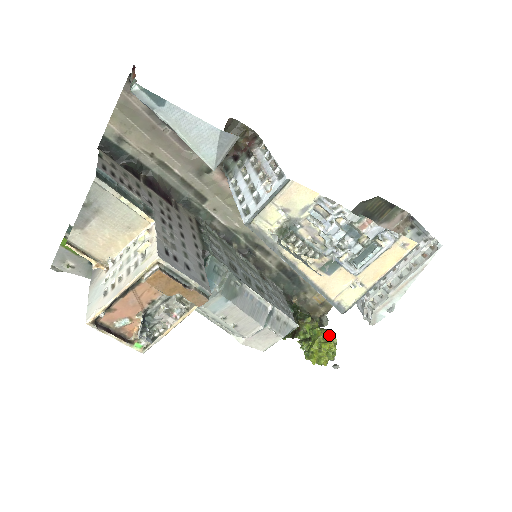
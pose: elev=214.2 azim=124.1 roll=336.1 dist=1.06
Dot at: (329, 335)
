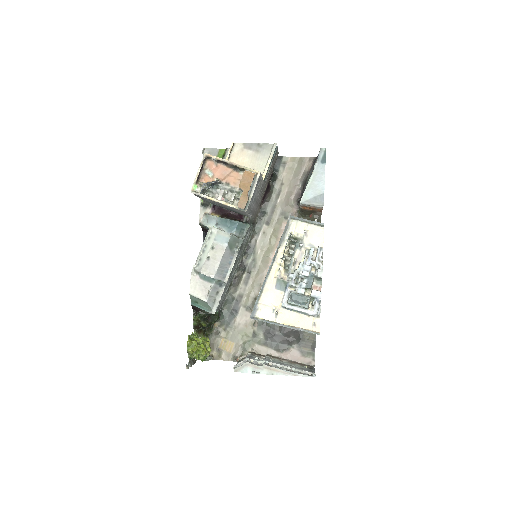
Dot at: (209, 350)
